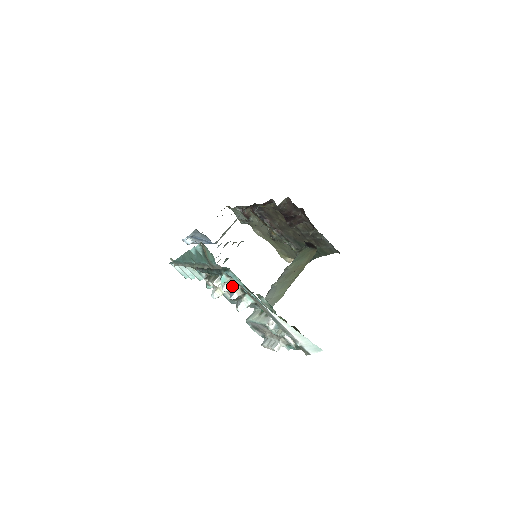
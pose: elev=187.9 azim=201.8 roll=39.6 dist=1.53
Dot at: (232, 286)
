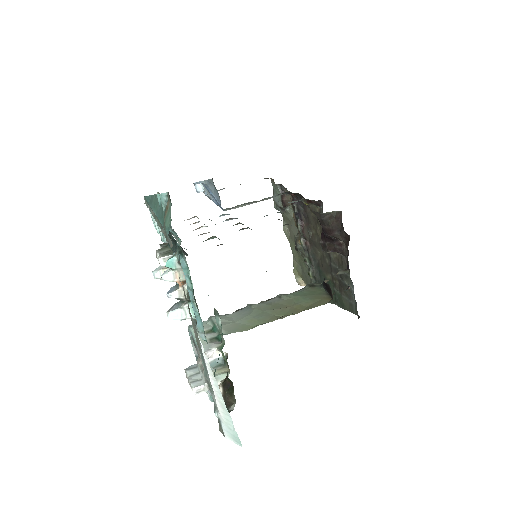
Dot at: (178, 279)
